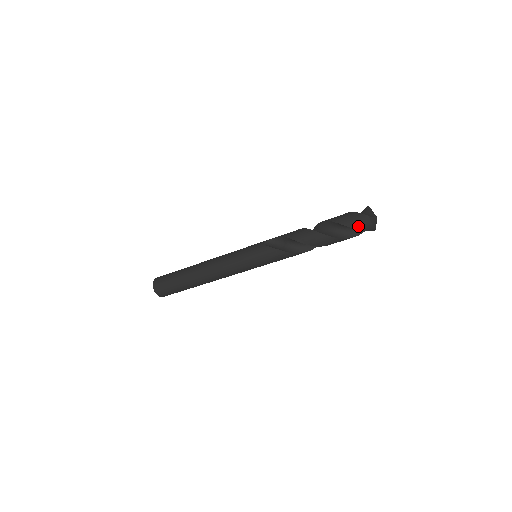
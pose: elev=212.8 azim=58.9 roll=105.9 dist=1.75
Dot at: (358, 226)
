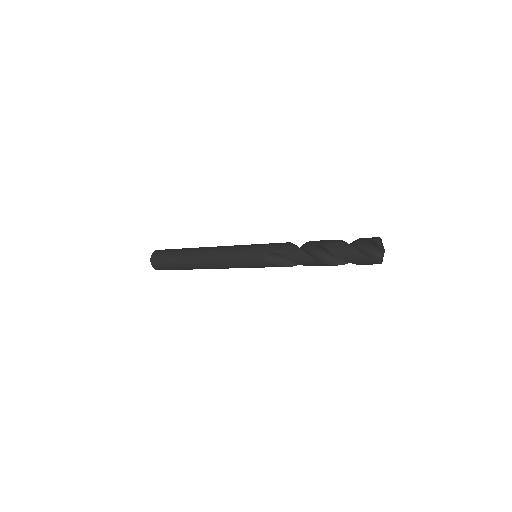
Dot at: occluded
